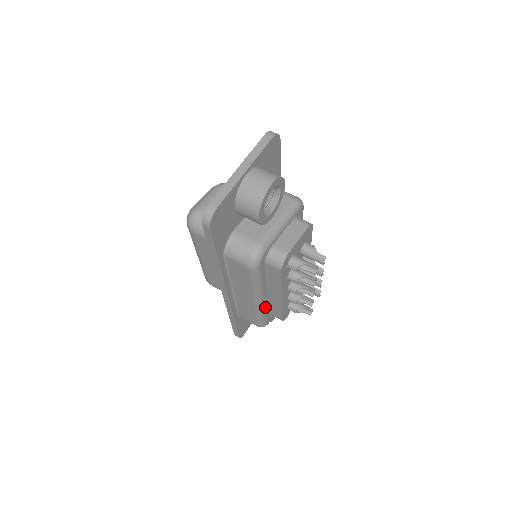
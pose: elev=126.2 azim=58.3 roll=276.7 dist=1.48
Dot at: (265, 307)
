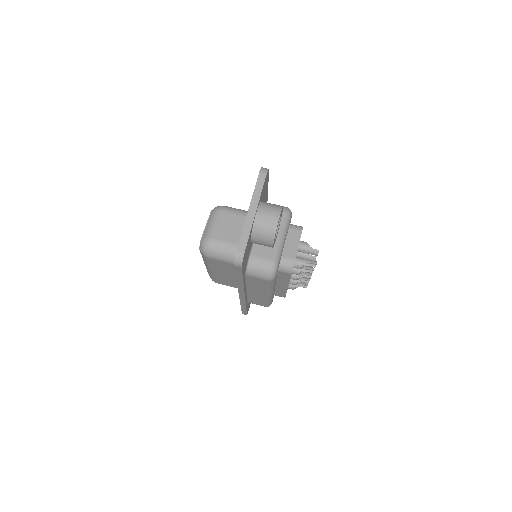
Dot at: (273, 294)
